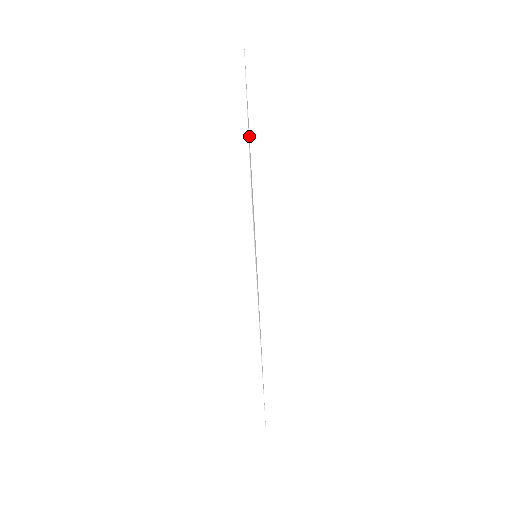
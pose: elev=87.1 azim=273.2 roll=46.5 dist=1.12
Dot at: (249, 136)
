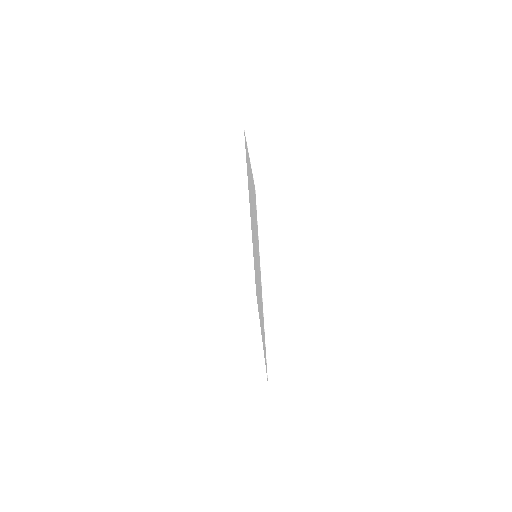
Dot at: (248, 184)
